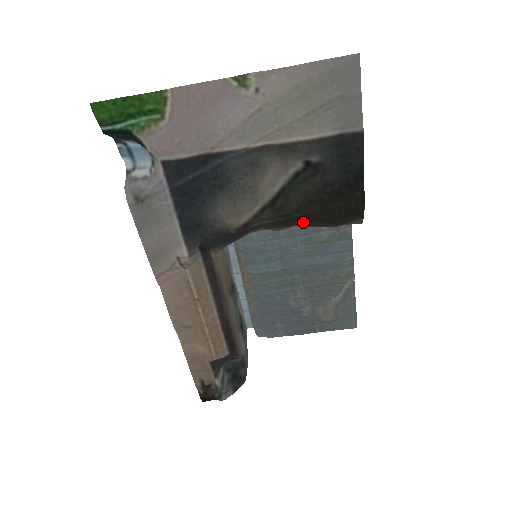
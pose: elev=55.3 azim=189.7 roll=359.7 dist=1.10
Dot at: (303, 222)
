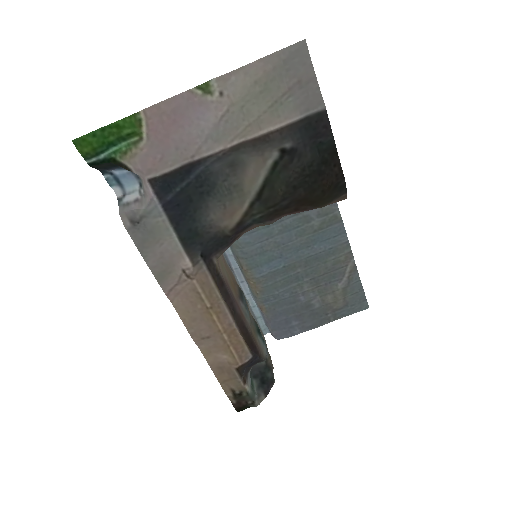
Dot at: (292, 209)
